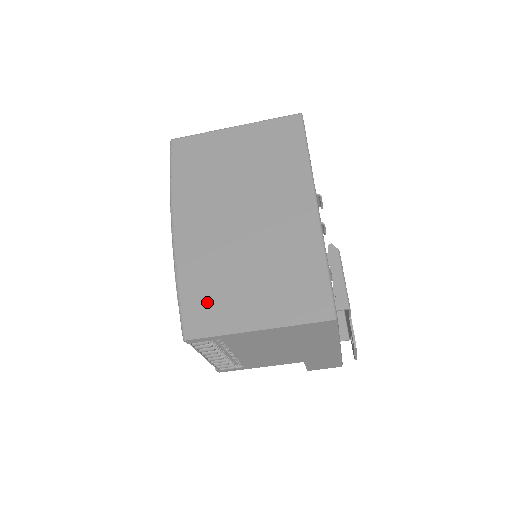
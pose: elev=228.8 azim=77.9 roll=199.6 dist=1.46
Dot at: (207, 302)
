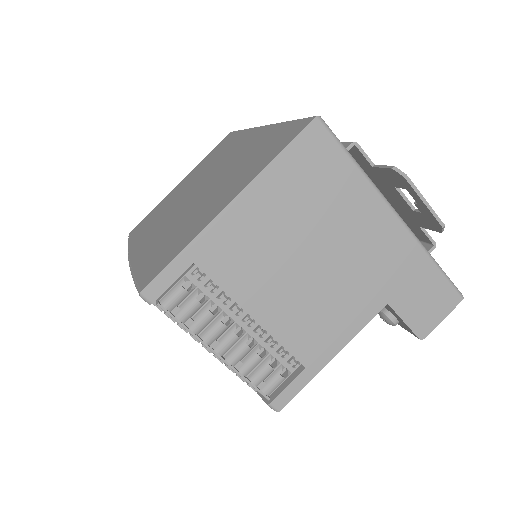
Dot at: (165, 250)
